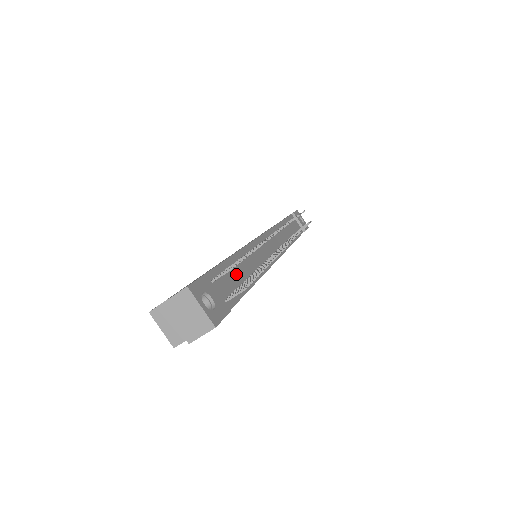
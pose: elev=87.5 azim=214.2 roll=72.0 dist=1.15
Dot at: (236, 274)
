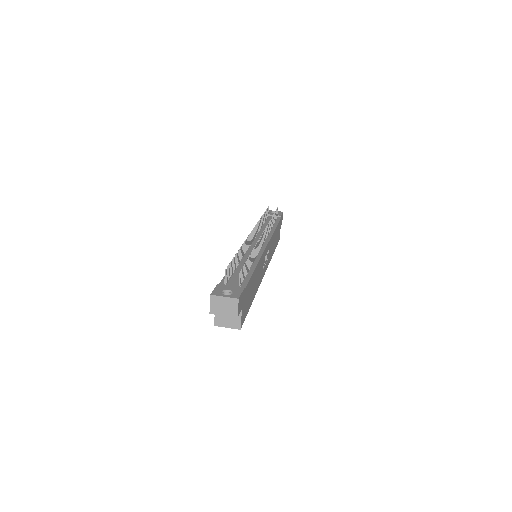
Dot at: (239, 272)
